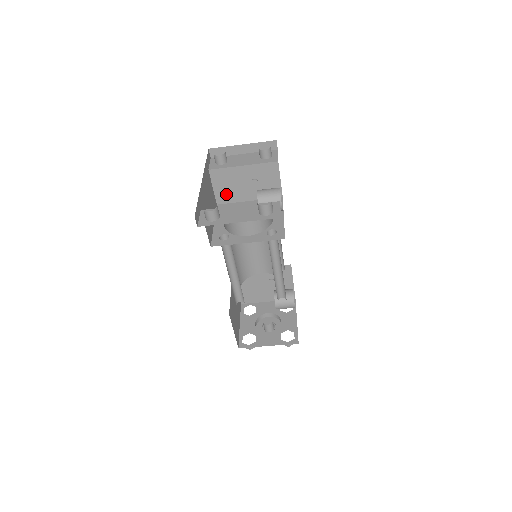
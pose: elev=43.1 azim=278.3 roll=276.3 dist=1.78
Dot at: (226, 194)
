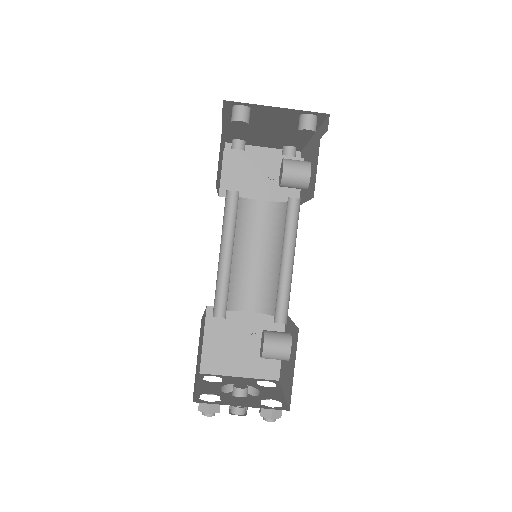
Dot at: (234, 185)
